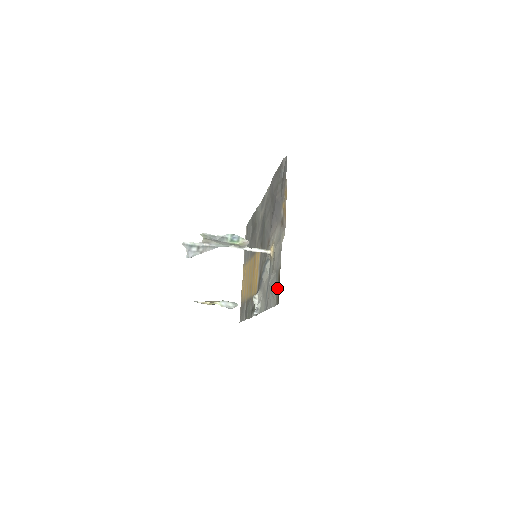
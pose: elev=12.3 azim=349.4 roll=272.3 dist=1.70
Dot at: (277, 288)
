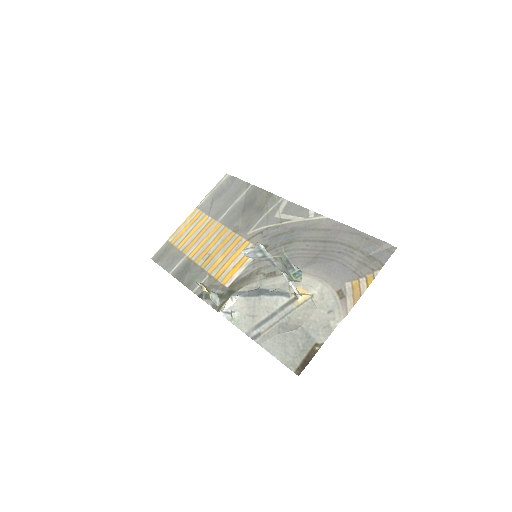
Dot at: (302, 356)
